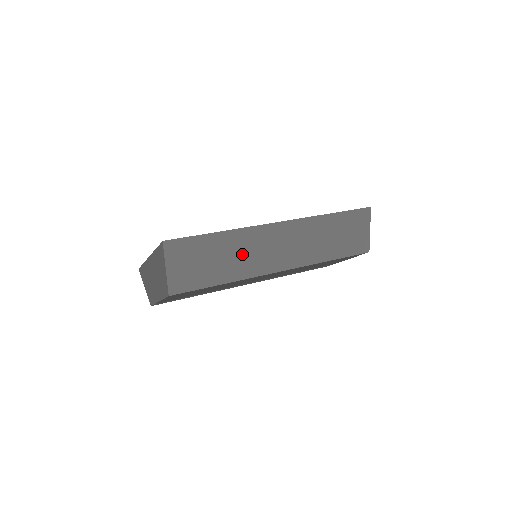
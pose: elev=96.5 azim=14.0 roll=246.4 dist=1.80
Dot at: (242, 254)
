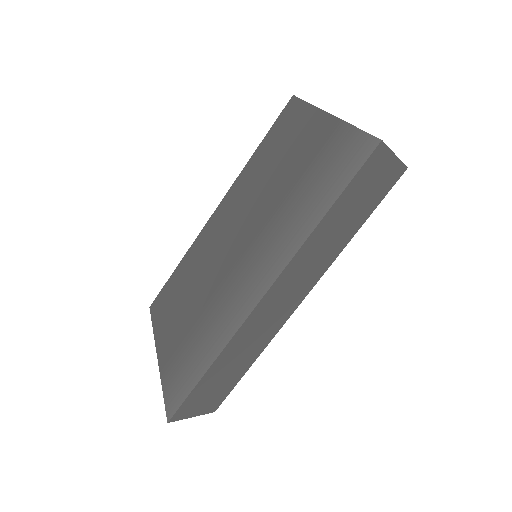
Dot at: (249, 343)
